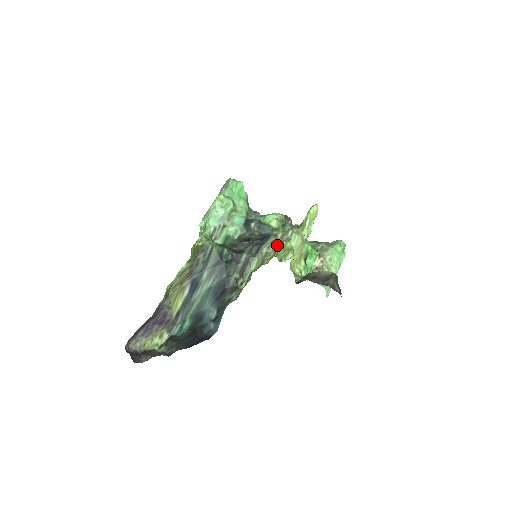
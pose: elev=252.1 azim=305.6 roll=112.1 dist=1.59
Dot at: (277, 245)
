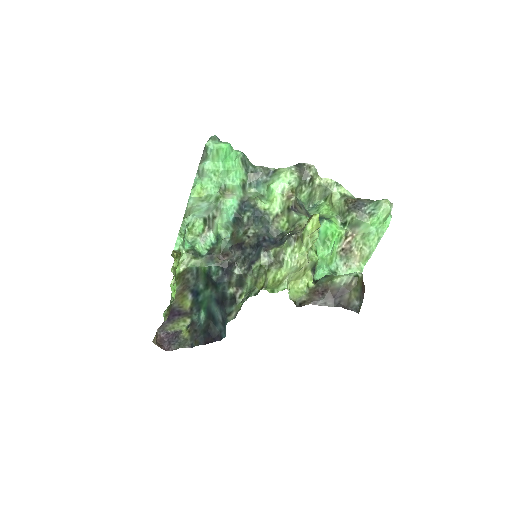
Dot at: (267, 272)
